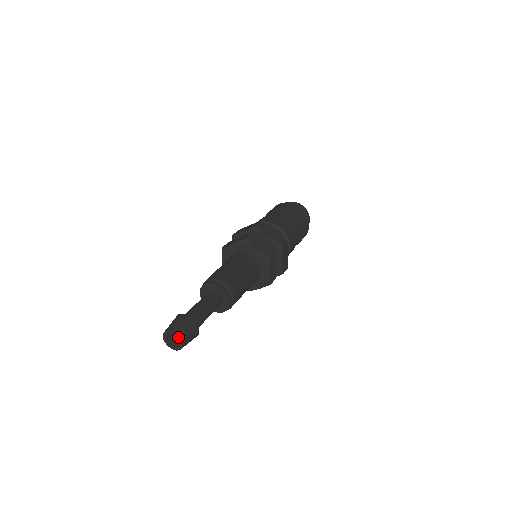
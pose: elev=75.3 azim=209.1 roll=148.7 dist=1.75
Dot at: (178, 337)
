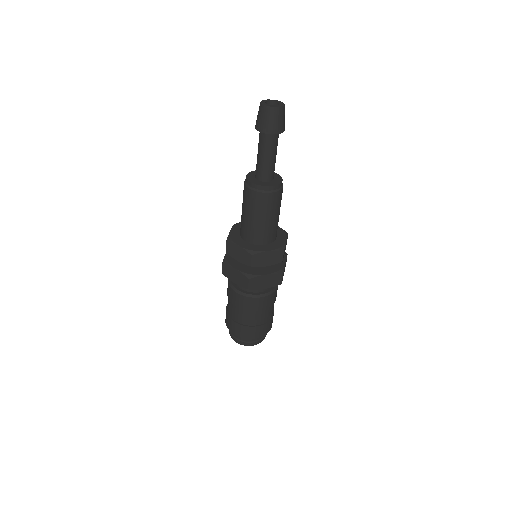
Dot at: (272, 100)
